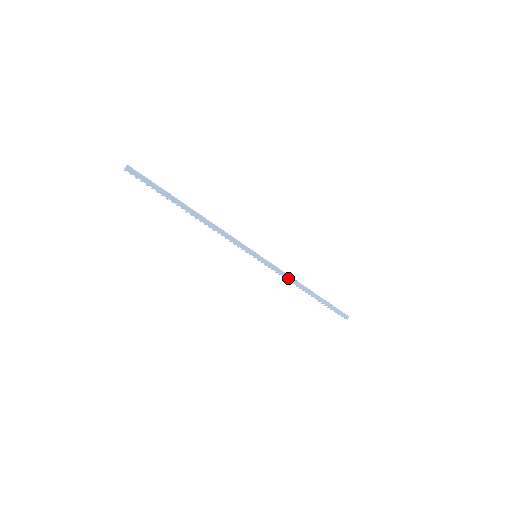
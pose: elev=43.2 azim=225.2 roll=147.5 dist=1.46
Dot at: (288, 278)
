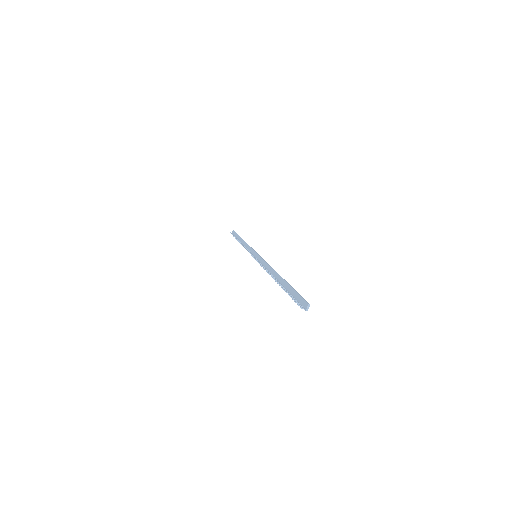
Dot at: occluded
